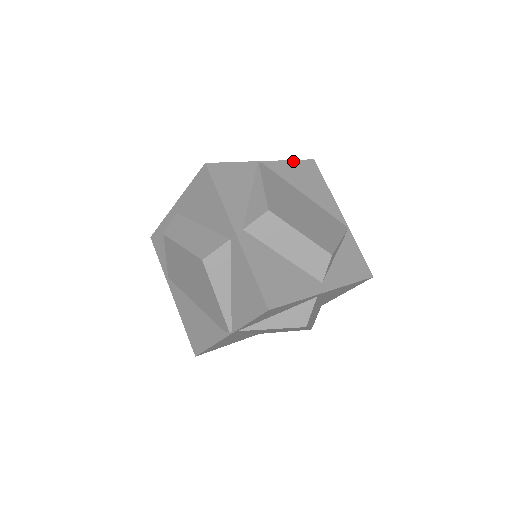
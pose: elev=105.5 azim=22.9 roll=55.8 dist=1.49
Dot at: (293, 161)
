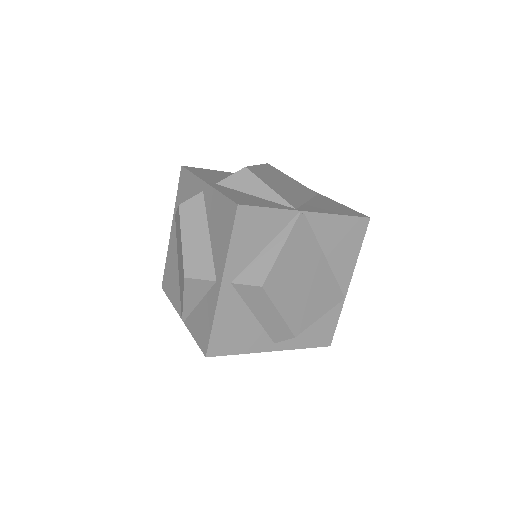
Dot at: (343, 216)
